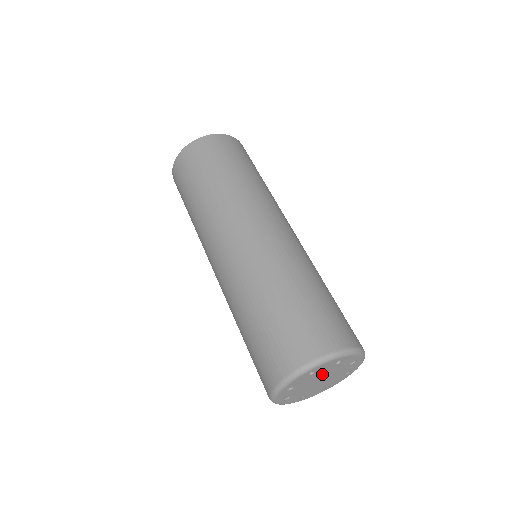
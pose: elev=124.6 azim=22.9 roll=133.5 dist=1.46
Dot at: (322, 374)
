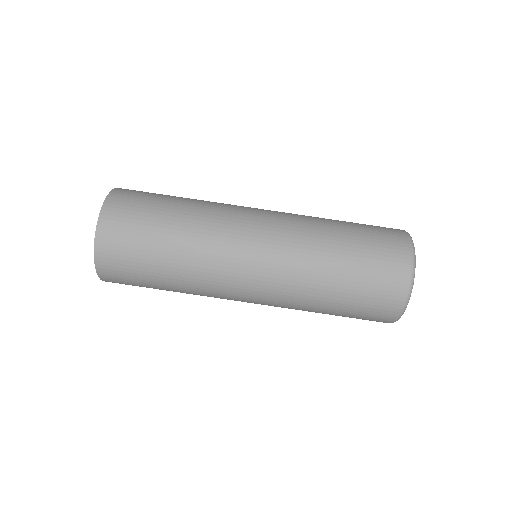
Dot at: occluded
